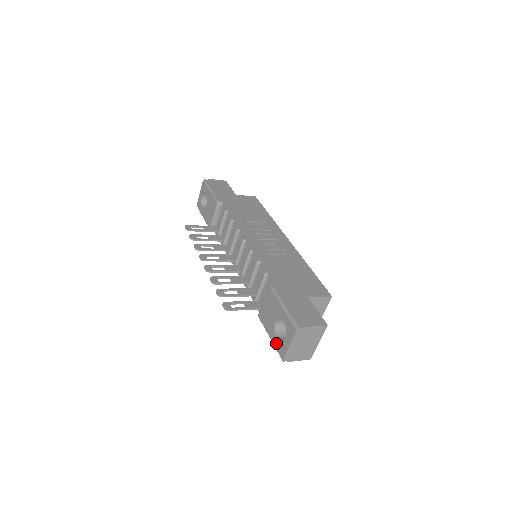
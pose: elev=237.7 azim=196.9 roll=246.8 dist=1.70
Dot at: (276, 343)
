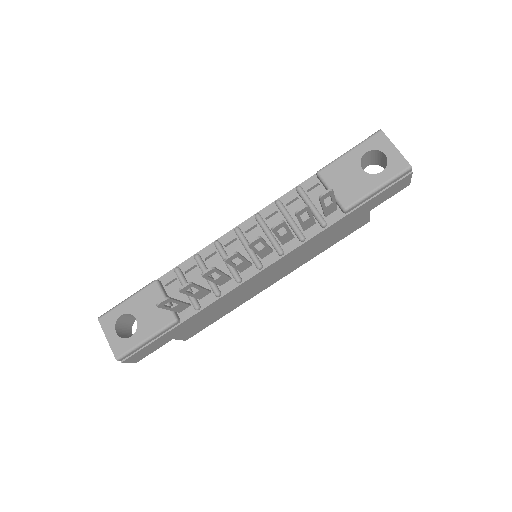
Dot at: (388, 174)
